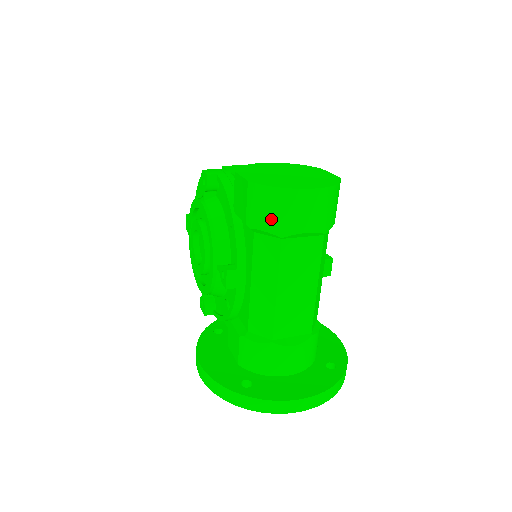
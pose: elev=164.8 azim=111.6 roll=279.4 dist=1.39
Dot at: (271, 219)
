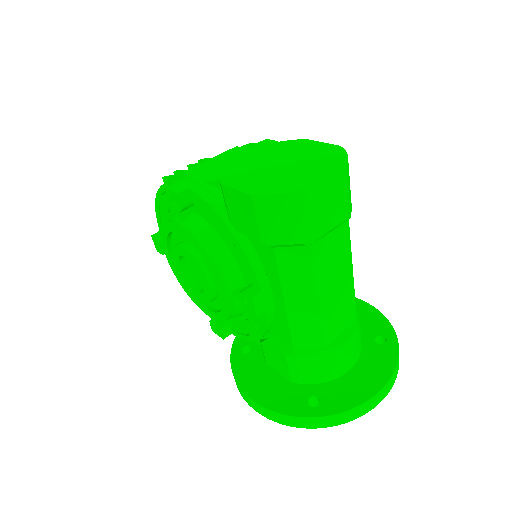
Dot at: (294, 229)
